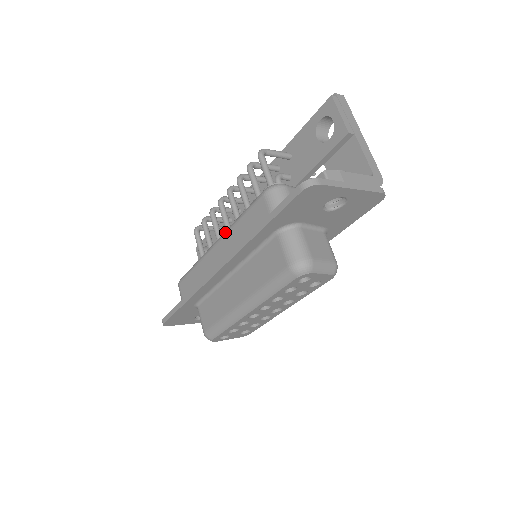
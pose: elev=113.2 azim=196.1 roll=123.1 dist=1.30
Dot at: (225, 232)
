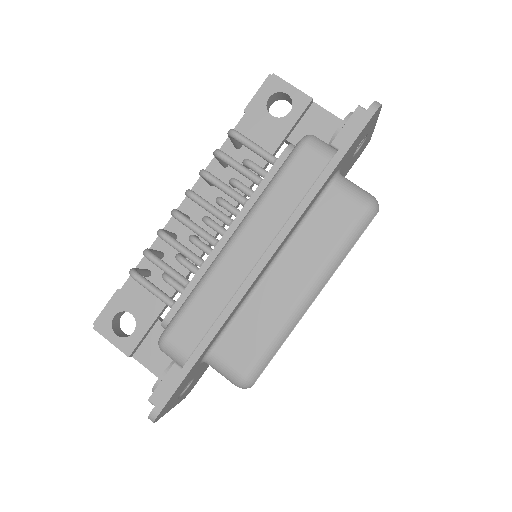
Dot at: (249, 217)
